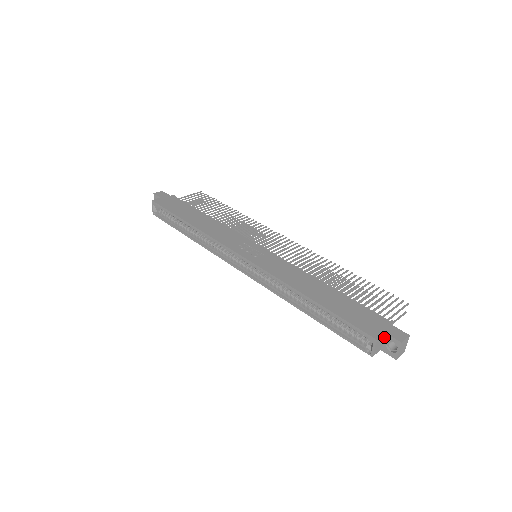
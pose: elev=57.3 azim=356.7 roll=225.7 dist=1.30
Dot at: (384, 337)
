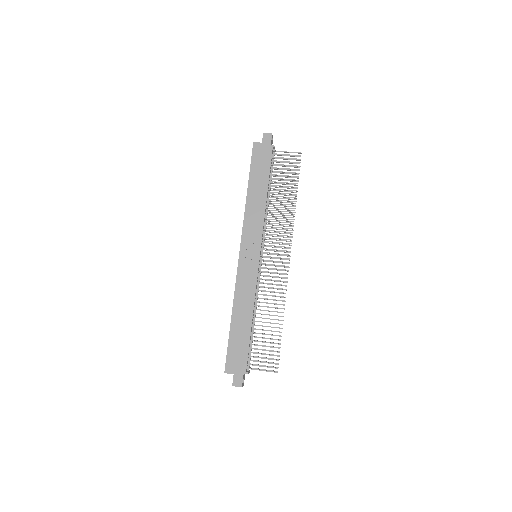
Dot at: (234, 374)
